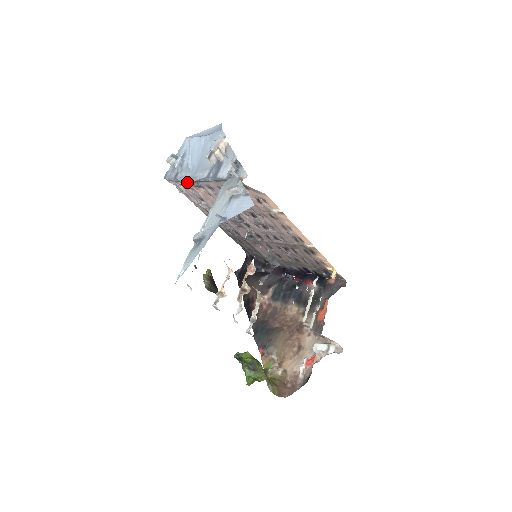
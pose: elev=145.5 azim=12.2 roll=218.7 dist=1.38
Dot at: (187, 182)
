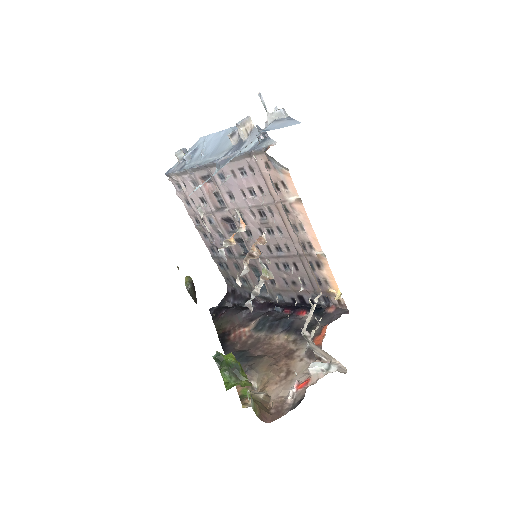
Dot at: (194, 172)
